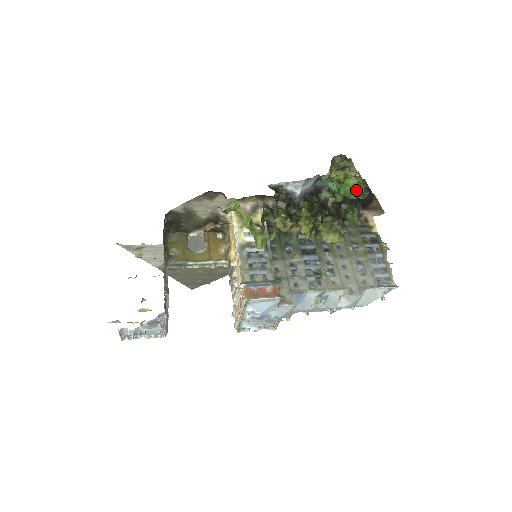
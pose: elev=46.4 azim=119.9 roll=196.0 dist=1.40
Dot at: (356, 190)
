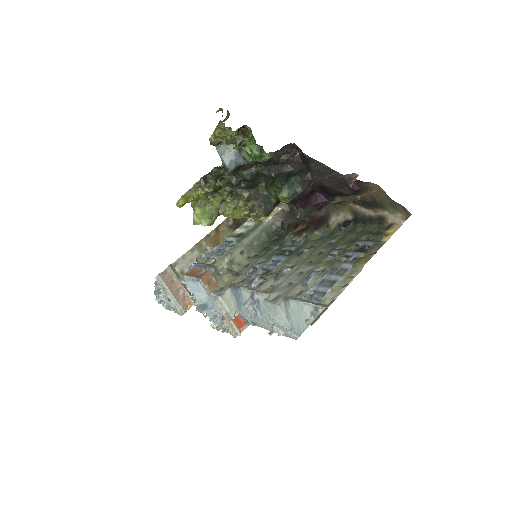
Dot at: (244, 149)
